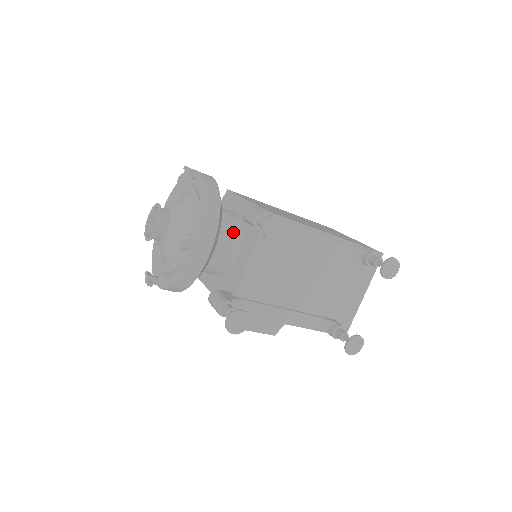
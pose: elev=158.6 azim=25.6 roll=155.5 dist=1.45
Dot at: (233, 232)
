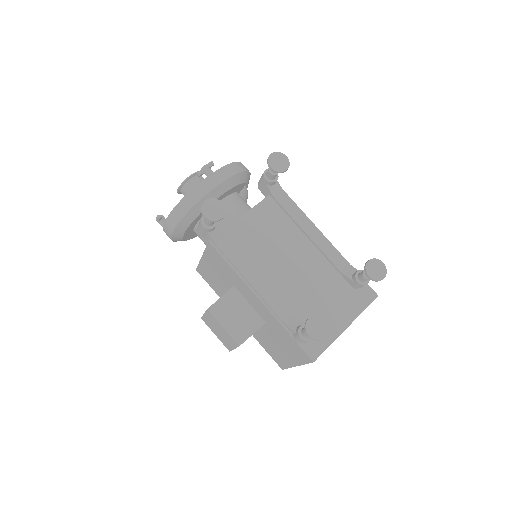
Dot at: (246, 208)
